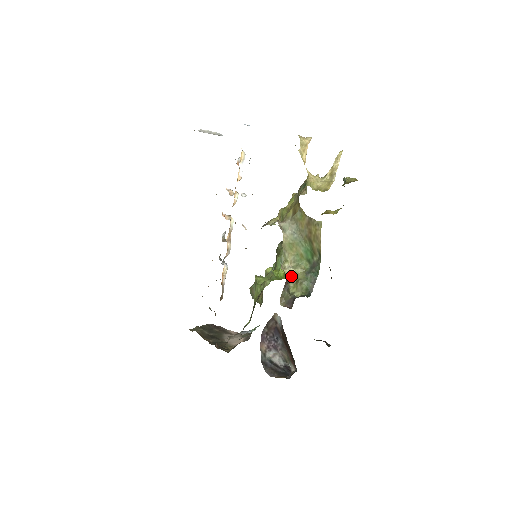
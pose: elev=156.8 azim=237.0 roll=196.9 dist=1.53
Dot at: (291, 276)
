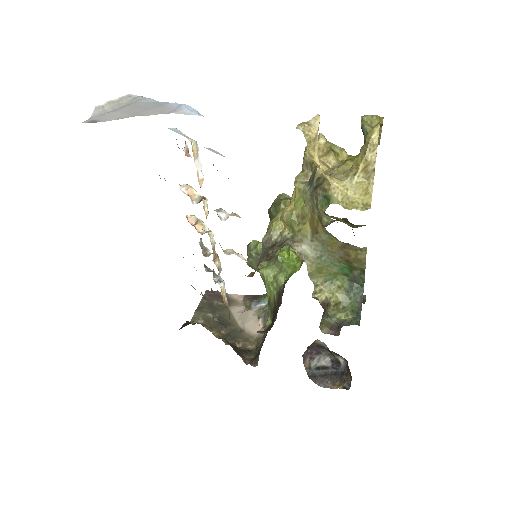
Dot at: (327, 300)
